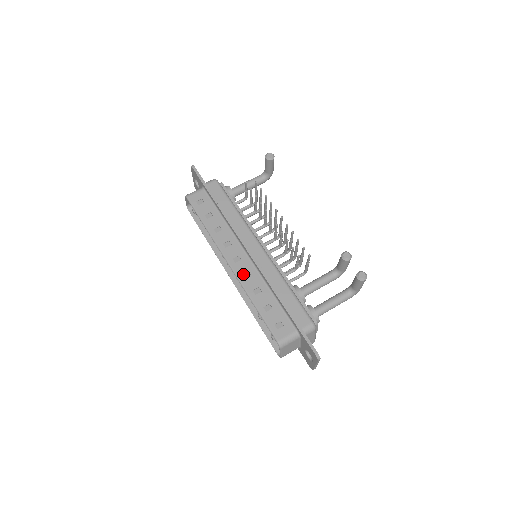
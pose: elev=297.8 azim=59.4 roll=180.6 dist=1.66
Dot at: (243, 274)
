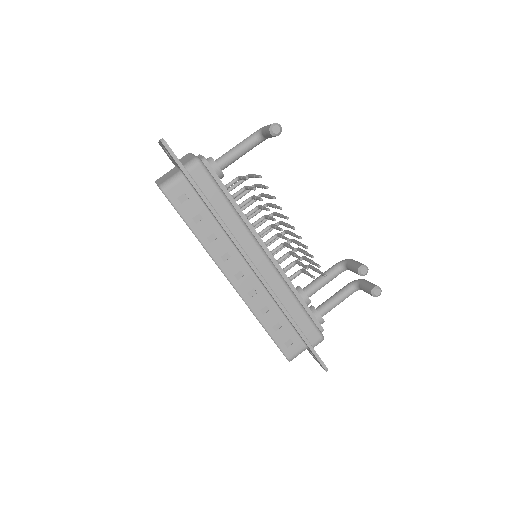
Dot at: (248, 293)
